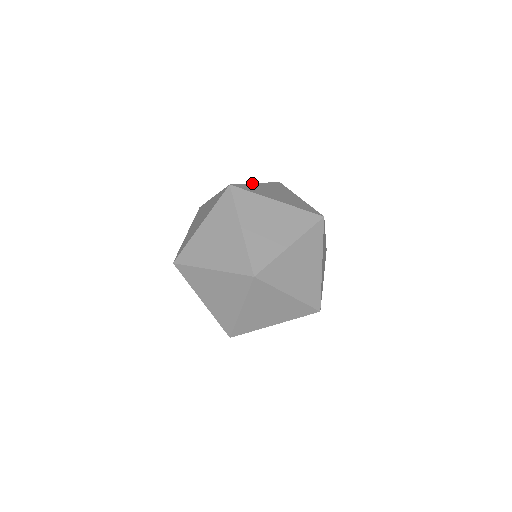
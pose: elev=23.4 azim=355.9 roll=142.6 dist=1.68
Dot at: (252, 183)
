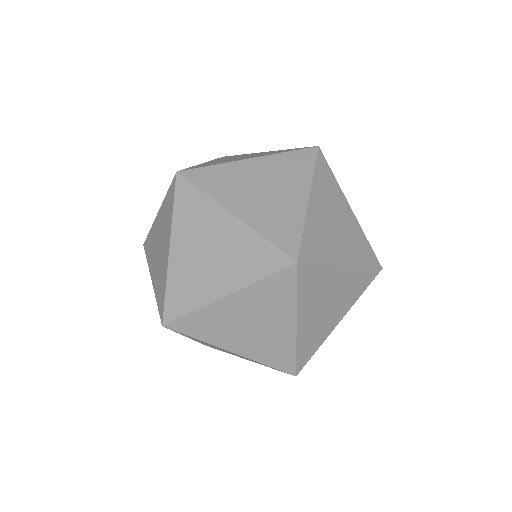
Dot at: occluded
